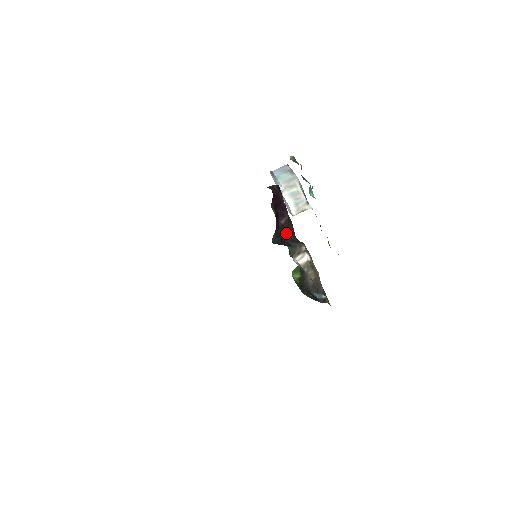
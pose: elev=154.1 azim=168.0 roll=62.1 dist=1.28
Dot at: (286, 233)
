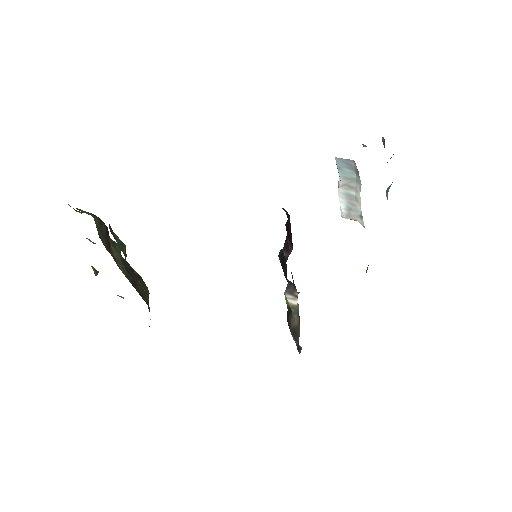
Dot at: (285, 266)
